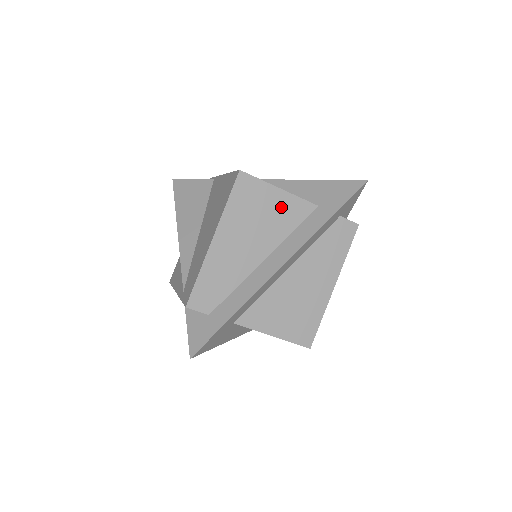
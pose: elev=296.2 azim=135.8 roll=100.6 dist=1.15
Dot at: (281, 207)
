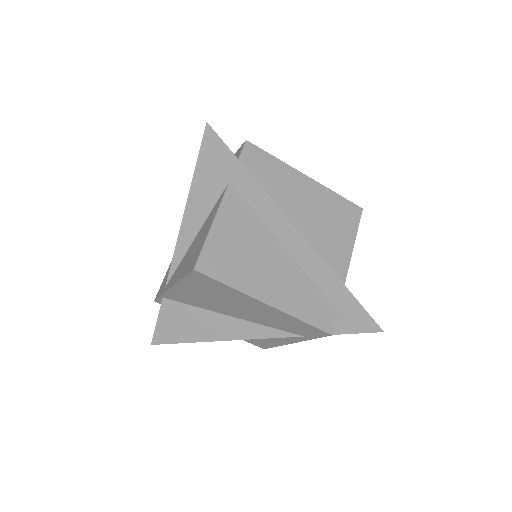
Dot at: (339, 245)
